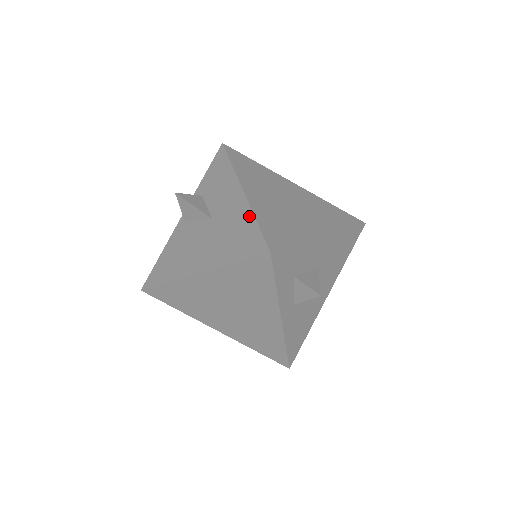
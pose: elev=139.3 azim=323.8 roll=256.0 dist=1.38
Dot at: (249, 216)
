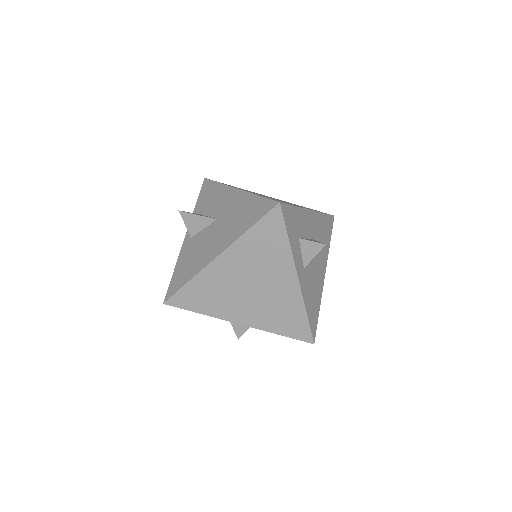
Dot at: (250, 197)
